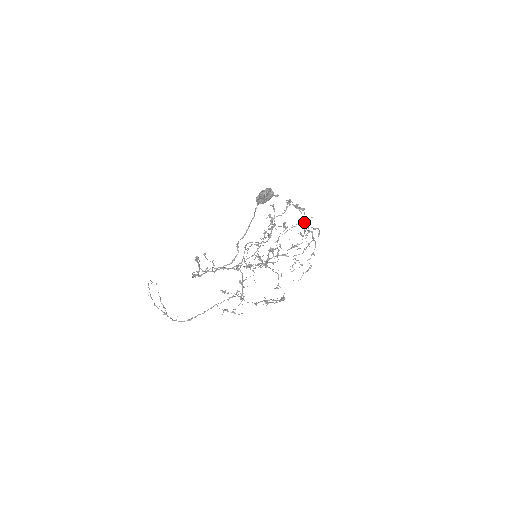
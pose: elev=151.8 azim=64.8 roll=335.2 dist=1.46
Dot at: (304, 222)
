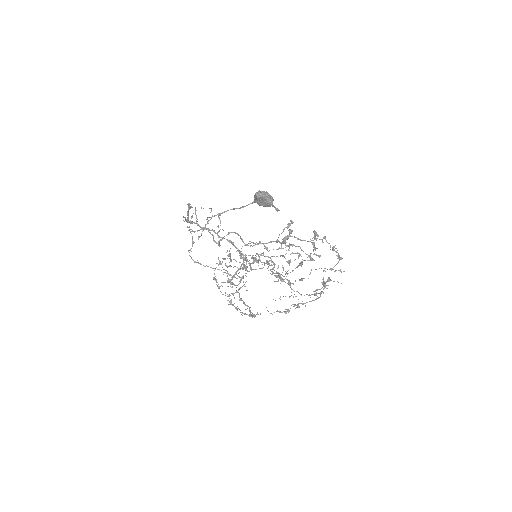
Dot at: (300, 262)
